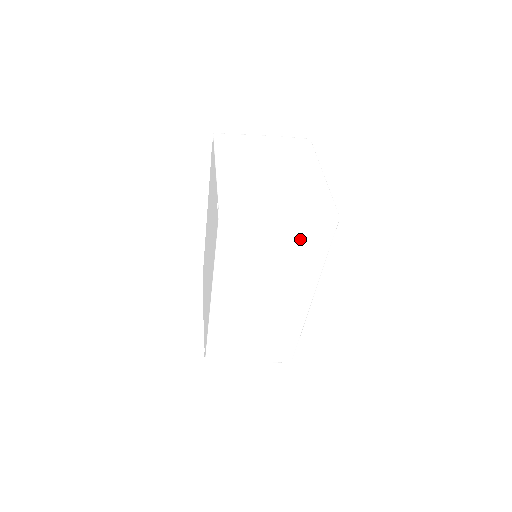
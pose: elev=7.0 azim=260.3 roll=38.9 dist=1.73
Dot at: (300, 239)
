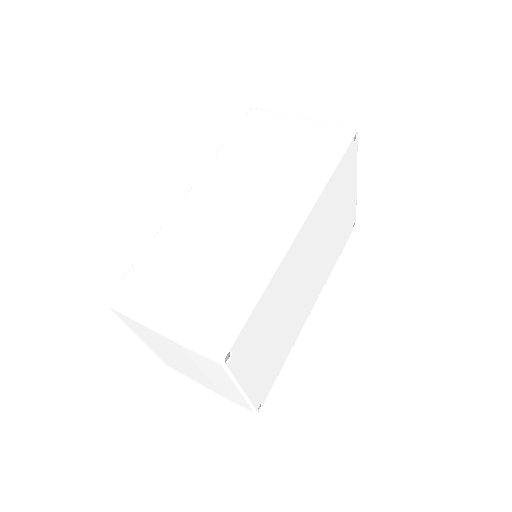
Dot at: occluded
